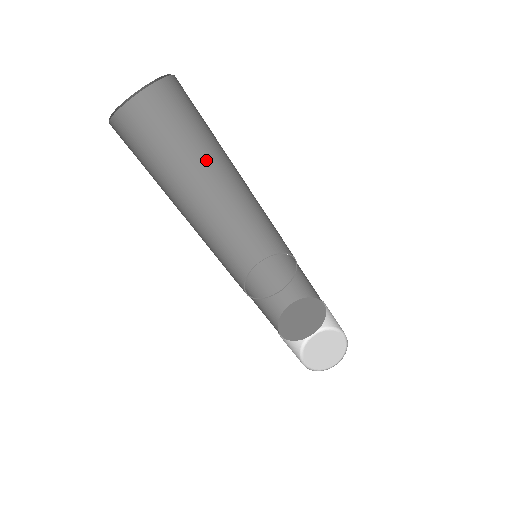
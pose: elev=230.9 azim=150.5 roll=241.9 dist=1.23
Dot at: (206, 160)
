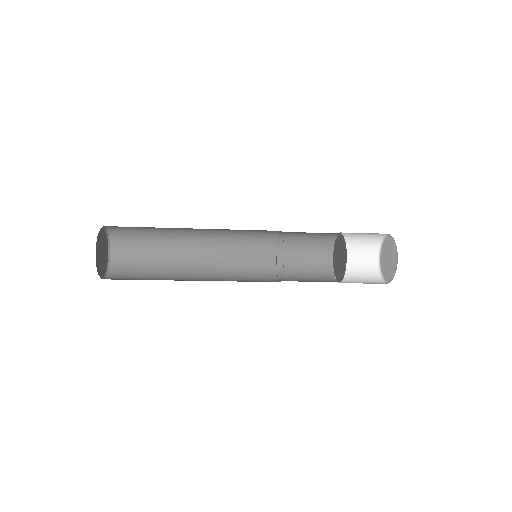
Dot at: occluded
